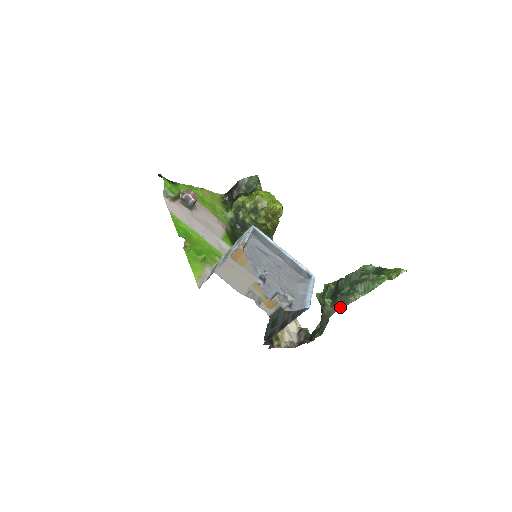
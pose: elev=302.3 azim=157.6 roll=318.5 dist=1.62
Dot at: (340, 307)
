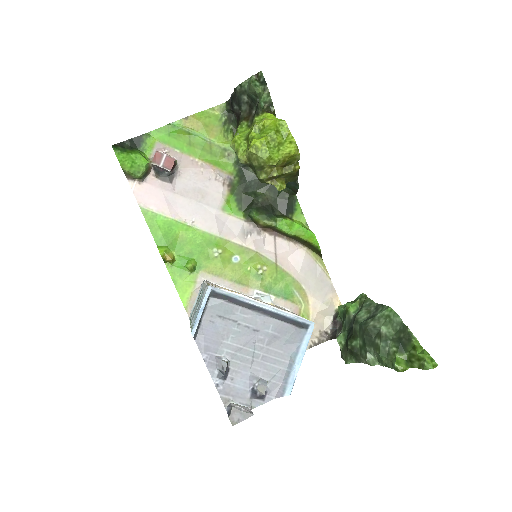
Dot at: (350, 361)
